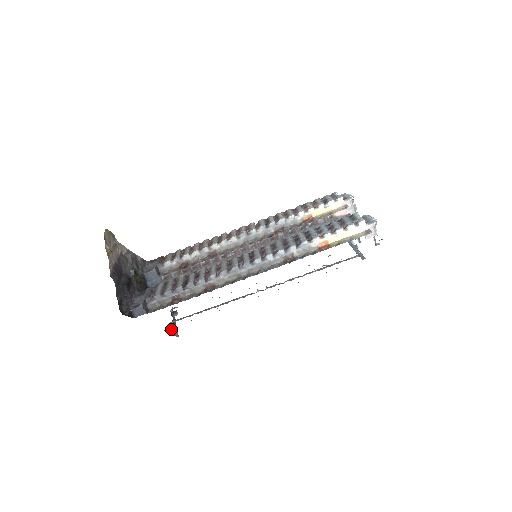
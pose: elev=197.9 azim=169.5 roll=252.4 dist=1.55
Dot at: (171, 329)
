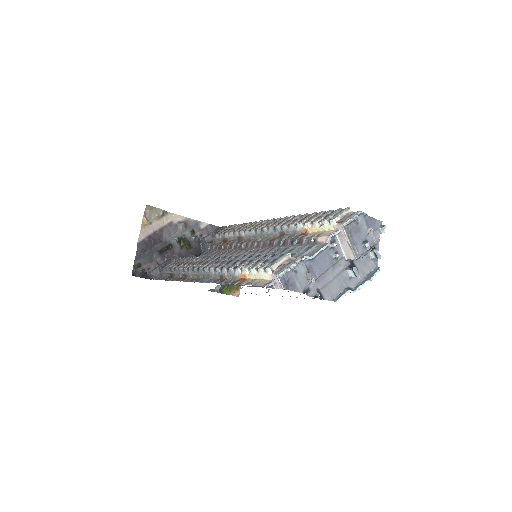
Dot at: (218, 290)
